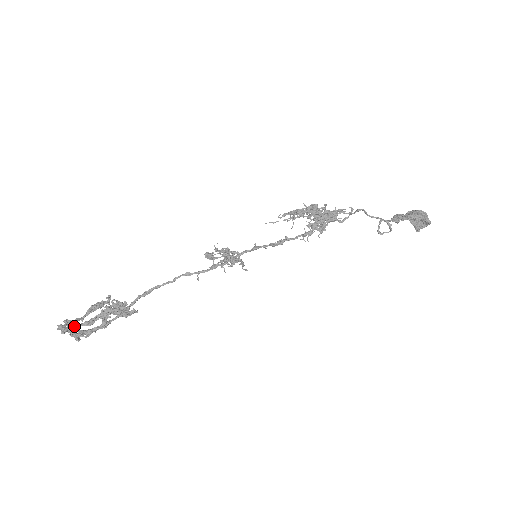
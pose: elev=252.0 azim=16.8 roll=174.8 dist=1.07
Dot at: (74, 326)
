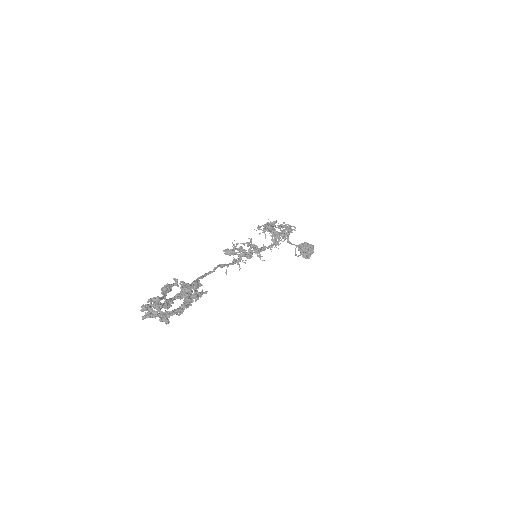
Dot at: occluded
